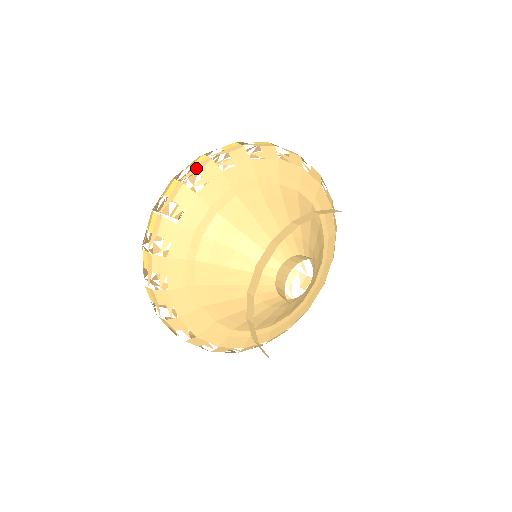
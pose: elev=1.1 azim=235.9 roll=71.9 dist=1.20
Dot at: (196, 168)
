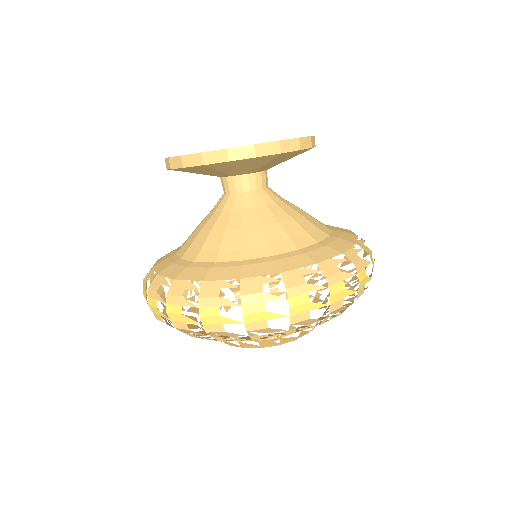
Dot at: occluded
